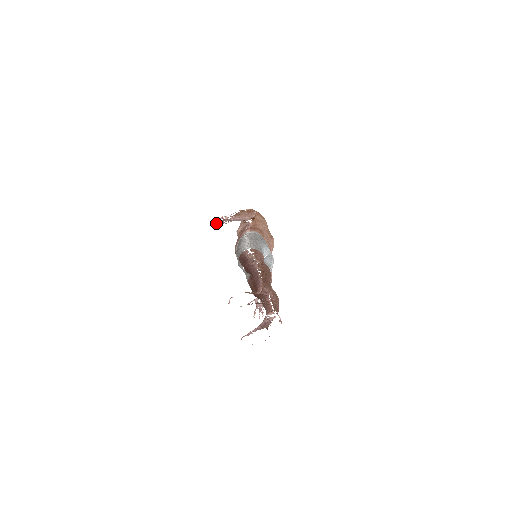
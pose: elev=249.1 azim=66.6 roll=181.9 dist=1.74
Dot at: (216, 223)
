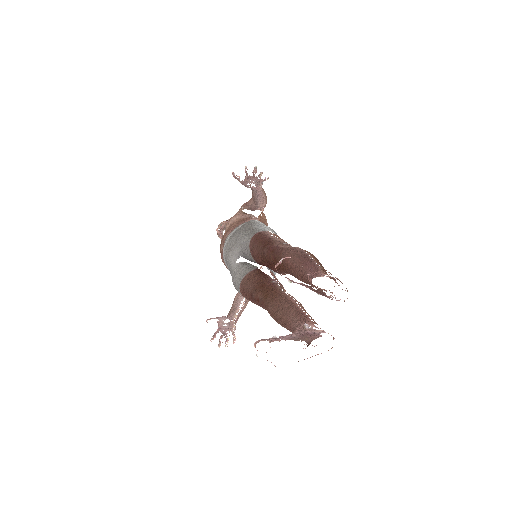
Dot at: (236, 177)
